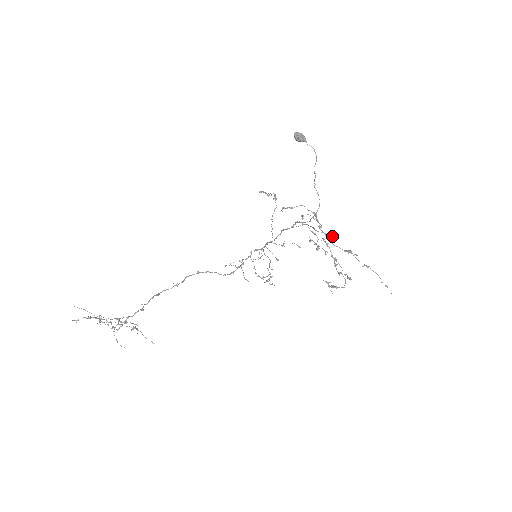
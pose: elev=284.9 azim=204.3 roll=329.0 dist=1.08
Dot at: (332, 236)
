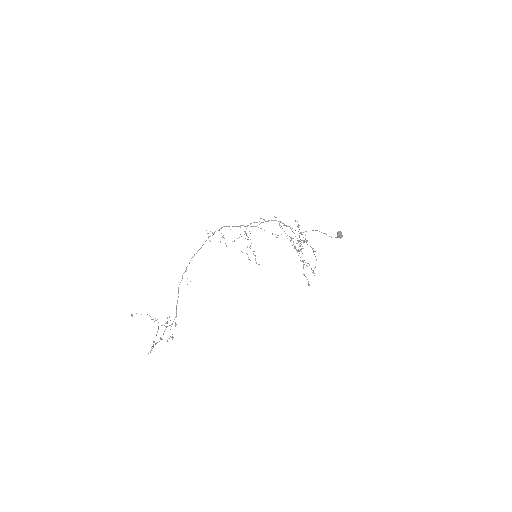
Dot at: occluded
